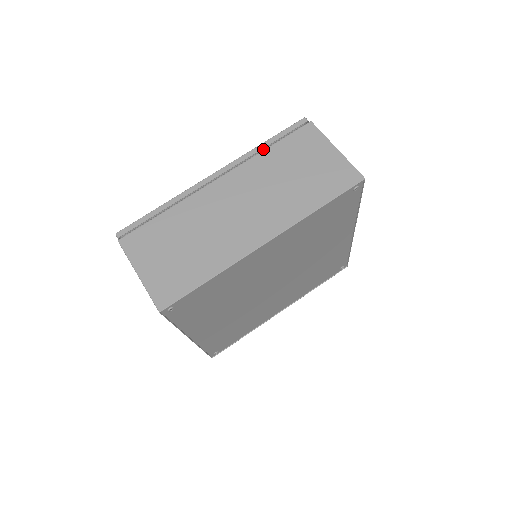
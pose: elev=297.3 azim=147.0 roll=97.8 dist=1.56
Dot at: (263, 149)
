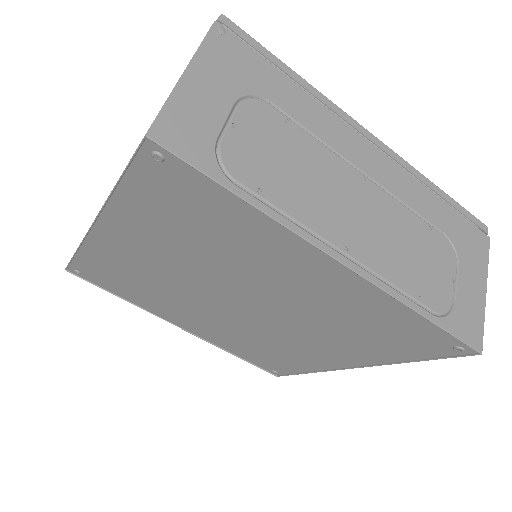
Dot at: occluded
